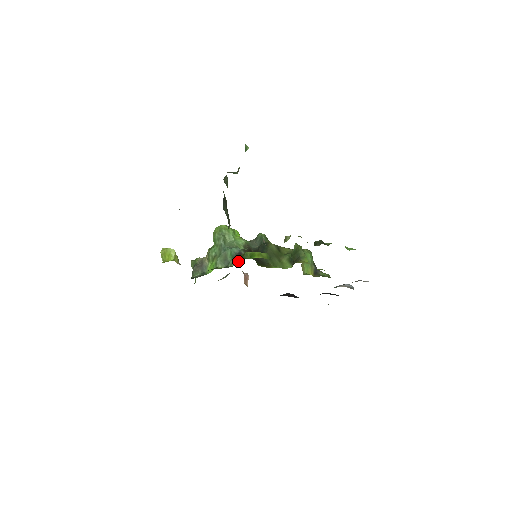
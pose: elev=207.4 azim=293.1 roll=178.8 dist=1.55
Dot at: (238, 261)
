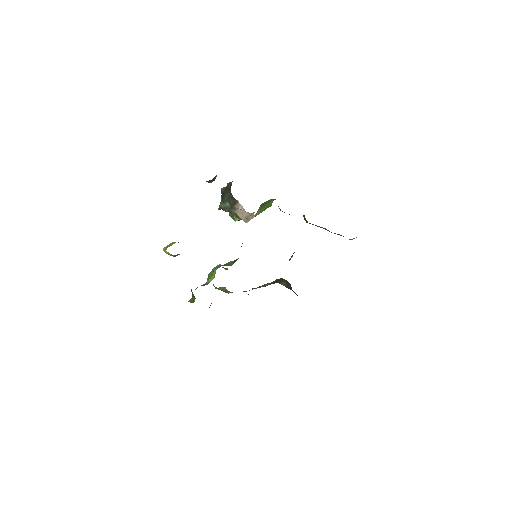
Dot at: occluded
